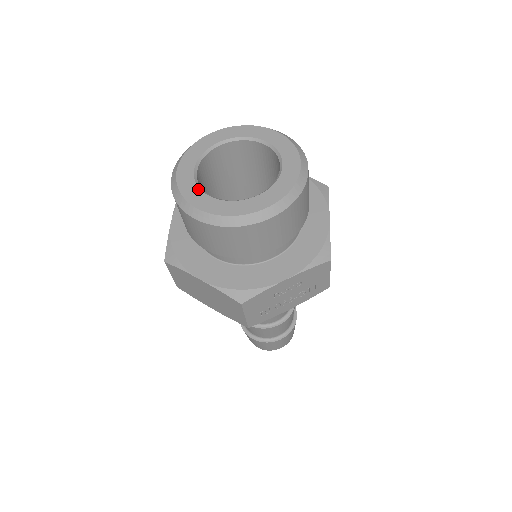
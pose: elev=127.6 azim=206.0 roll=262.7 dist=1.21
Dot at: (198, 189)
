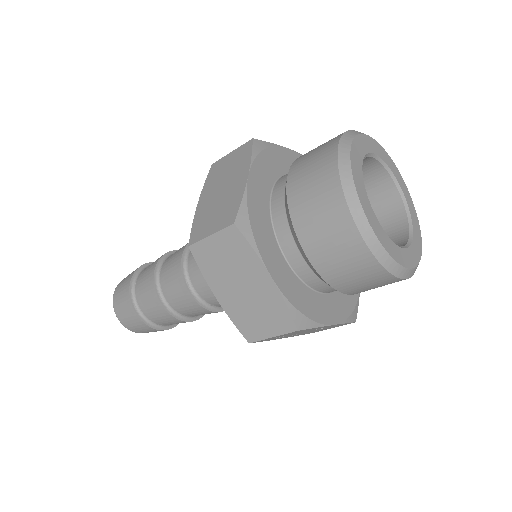
Dot at: (368, 199)
